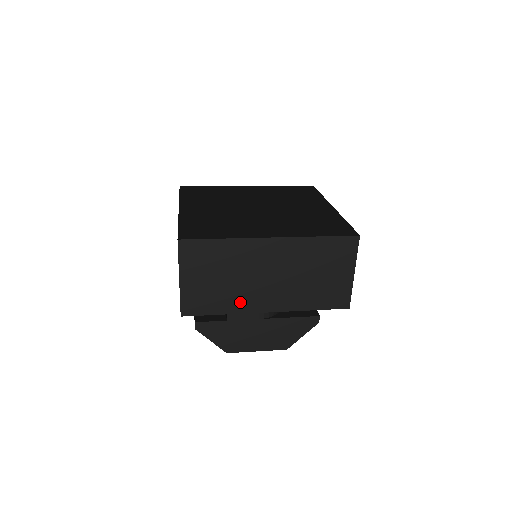
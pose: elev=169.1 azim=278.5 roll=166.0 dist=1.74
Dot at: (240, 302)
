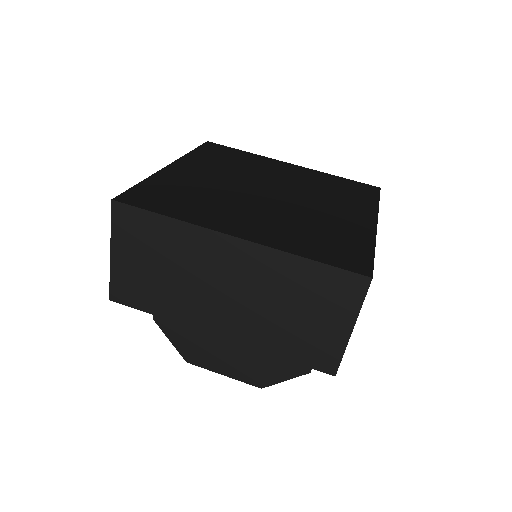
Dot at: (183, 310)
